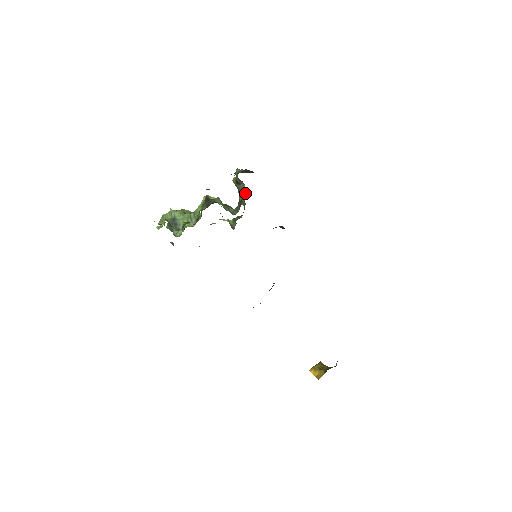
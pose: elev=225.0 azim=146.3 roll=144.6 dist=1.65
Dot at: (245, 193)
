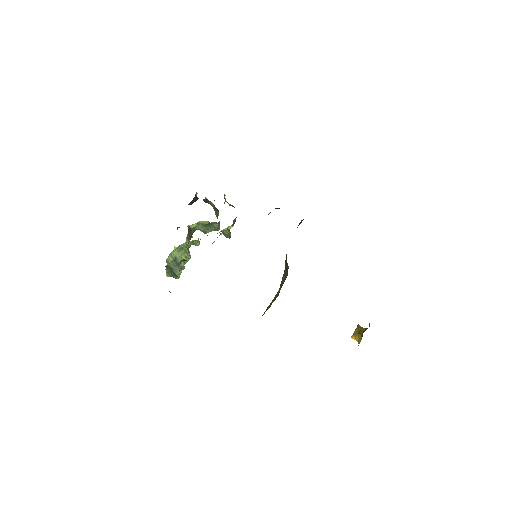
Dot at: (216, 208)
